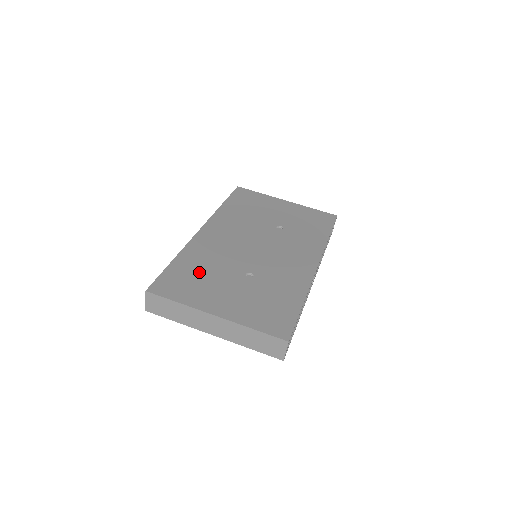
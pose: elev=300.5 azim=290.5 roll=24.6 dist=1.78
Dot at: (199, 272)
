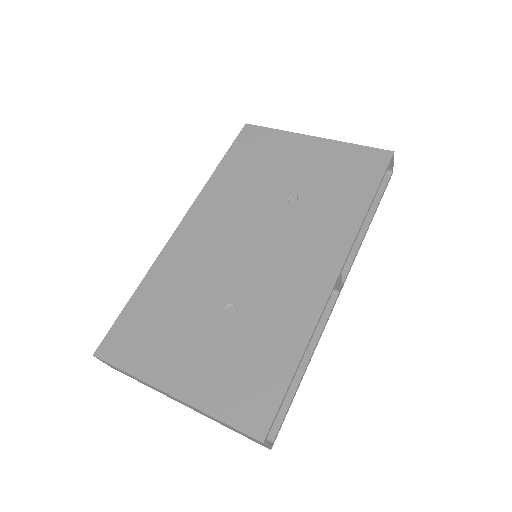
Dot at: (163, 312)
